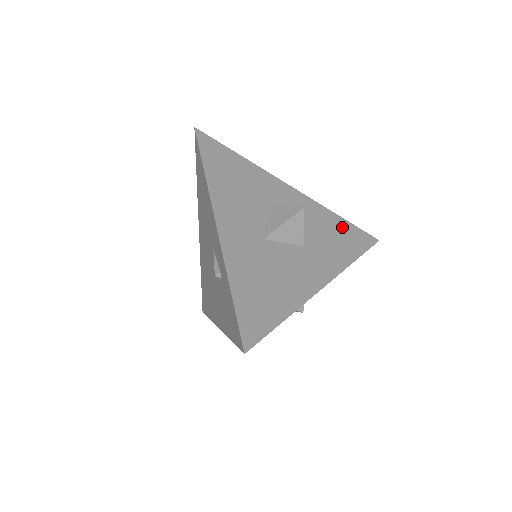
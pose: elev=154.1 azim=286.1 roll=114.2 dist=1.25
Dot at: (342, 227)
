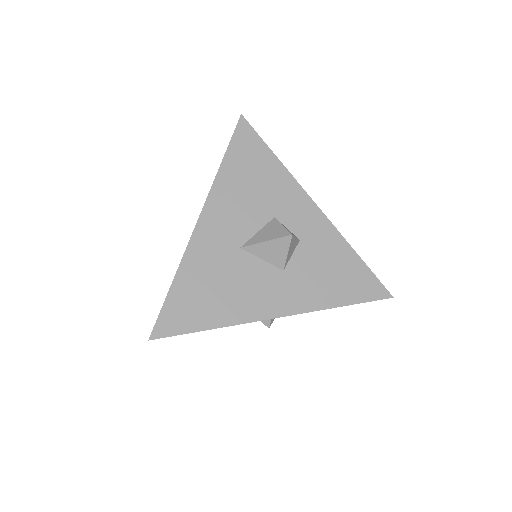
Dot at: (351, 266)
